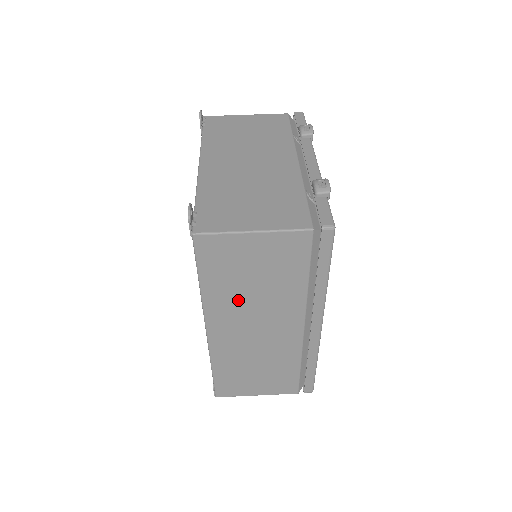
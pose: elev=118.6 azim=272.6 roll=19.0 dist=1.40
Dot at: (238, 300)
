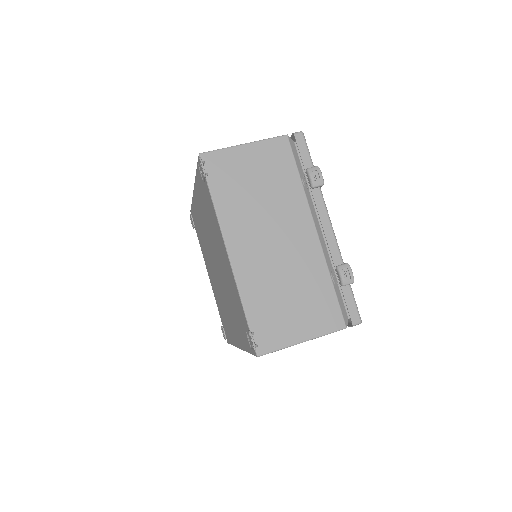
Dot at: occluded
